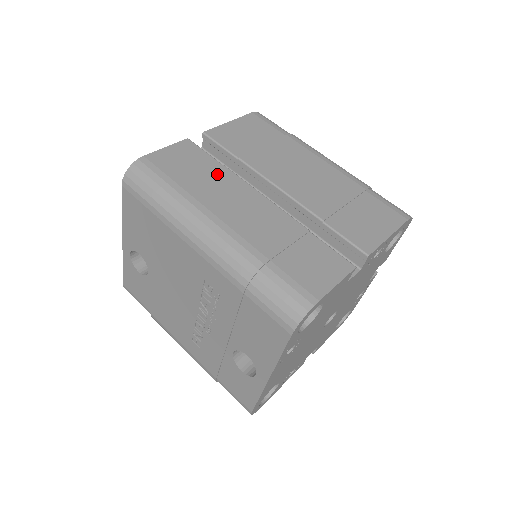
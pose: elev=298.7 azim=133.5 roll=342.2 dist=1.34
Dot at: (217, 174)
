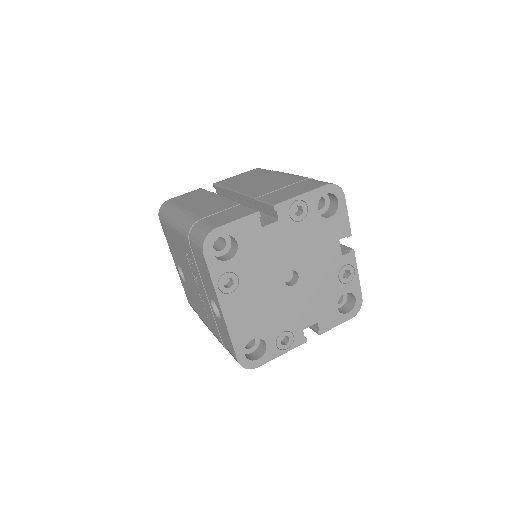
Dot at: (204, 196)
